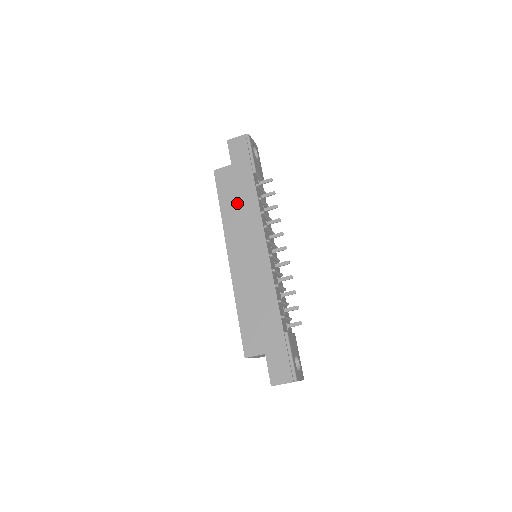
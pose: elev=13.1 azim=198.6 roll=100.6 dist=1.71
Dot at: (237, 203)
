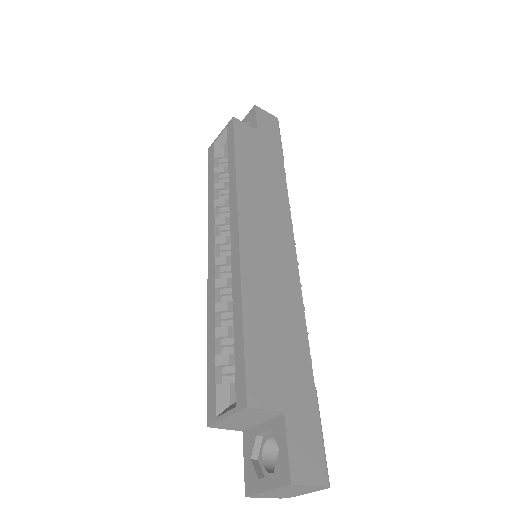
Dot at: (260, 172)
